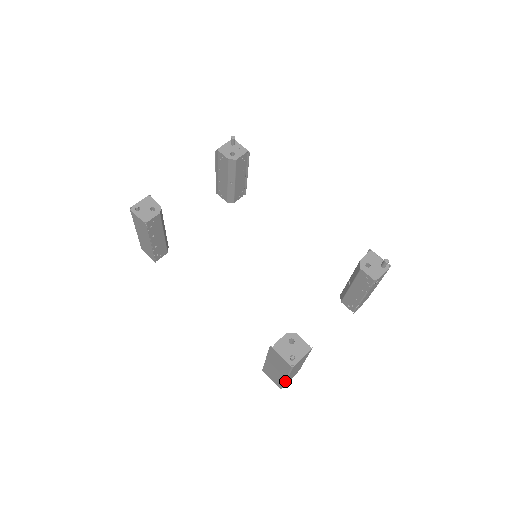
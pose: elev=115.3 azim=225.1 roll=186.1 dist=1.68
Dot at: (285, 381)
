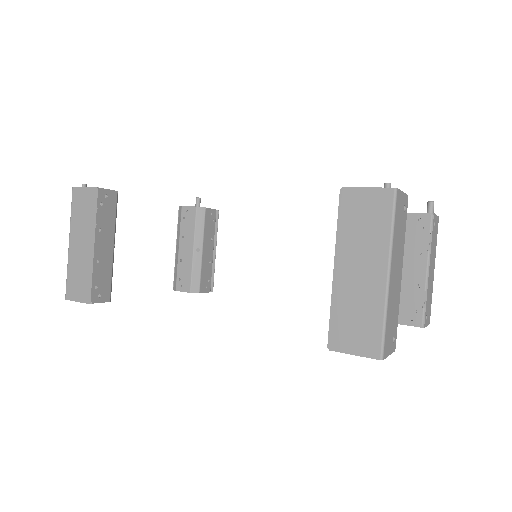
Dot at: (387, 294)
